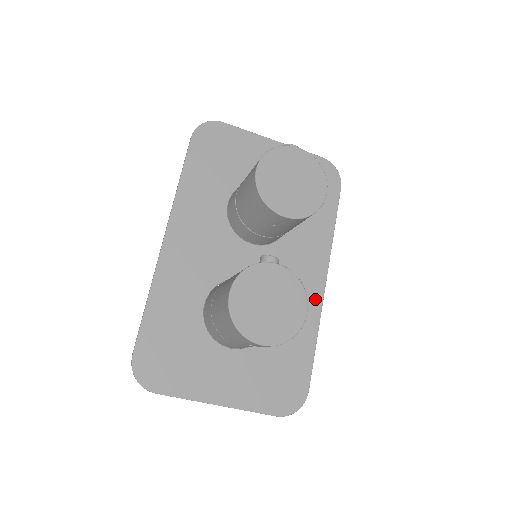
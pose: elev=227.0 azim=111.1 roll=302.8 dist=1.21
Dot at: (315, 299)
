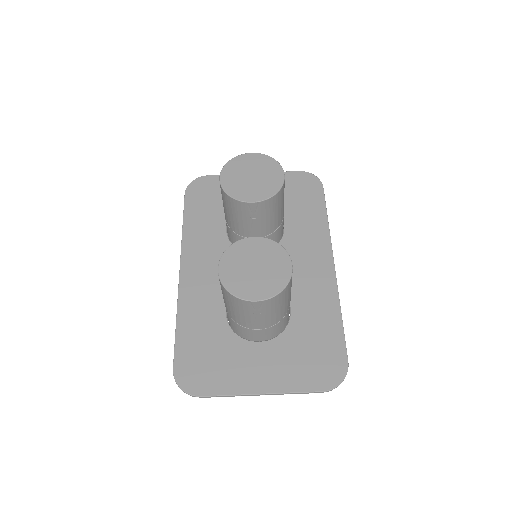
Dot at: (328, 280)
